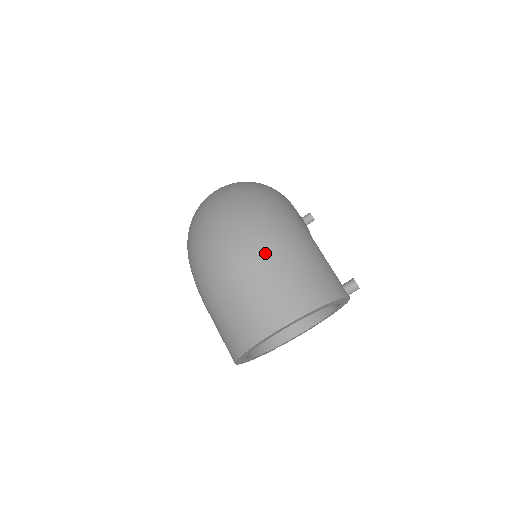
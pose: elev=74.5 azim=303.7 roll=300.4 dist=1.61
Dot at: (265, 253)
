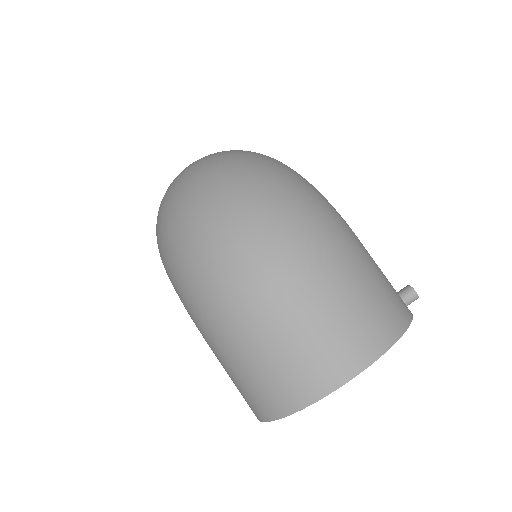
Dot at: (319, 260)
